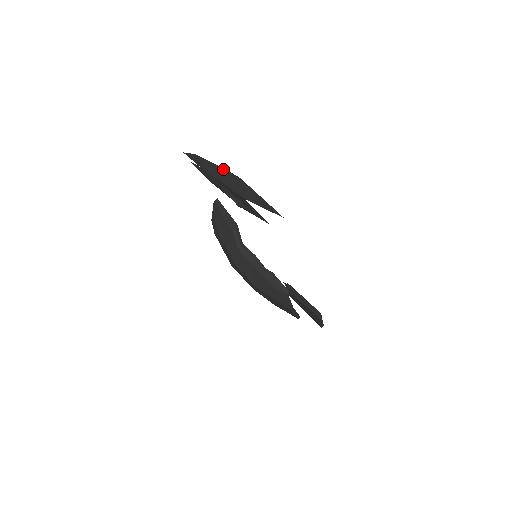
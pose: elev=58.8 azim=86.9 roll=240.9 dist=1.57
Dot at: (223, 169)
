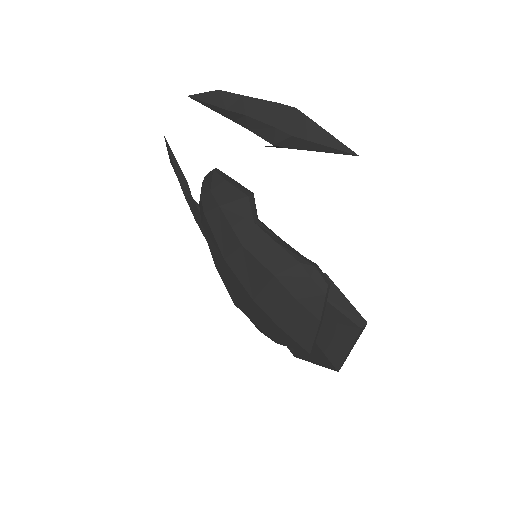
Dot at: (267, 101)
